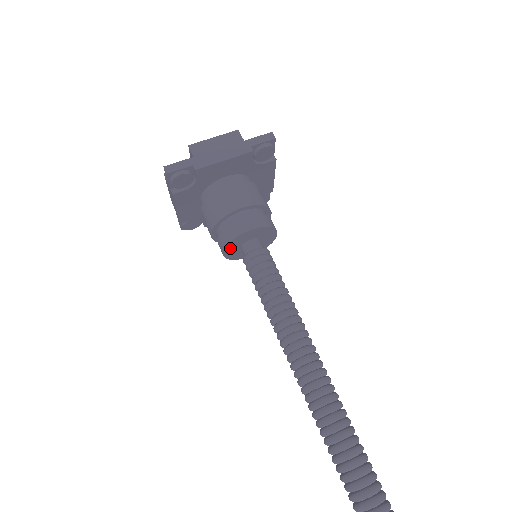
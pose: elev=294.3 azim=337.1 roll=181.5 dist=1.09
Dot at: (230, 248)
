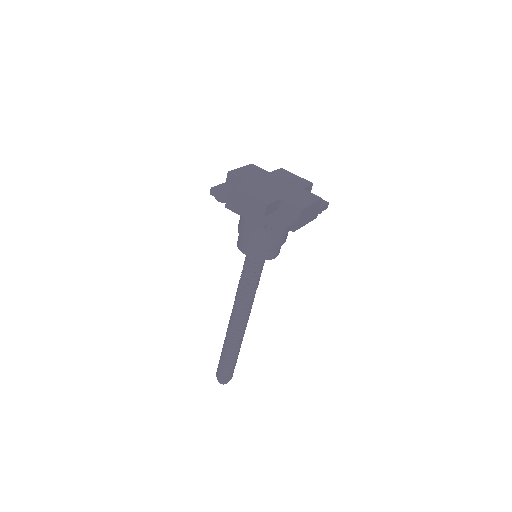
Dot at: occluded
